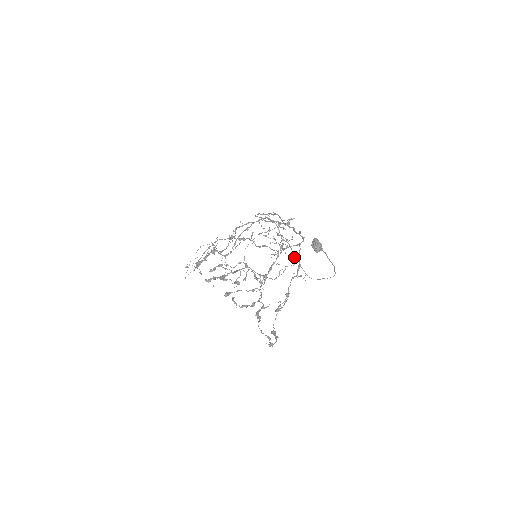
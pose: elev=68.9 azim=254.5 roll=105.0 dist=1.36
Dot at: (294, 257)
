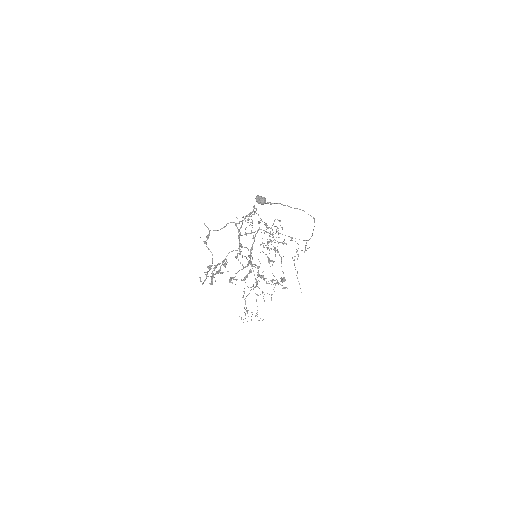
Dot at: (291, 239)
